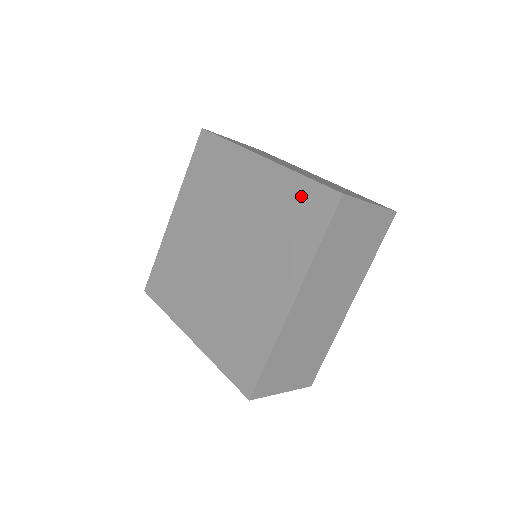
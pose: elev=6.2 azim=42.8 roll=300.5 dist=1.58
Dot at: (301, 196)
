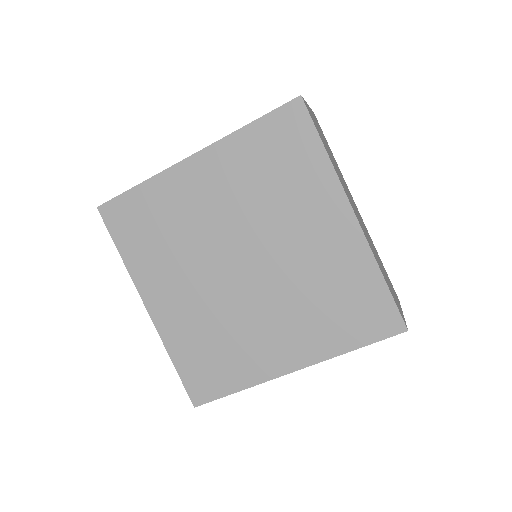
Dot at: (266, 138)
